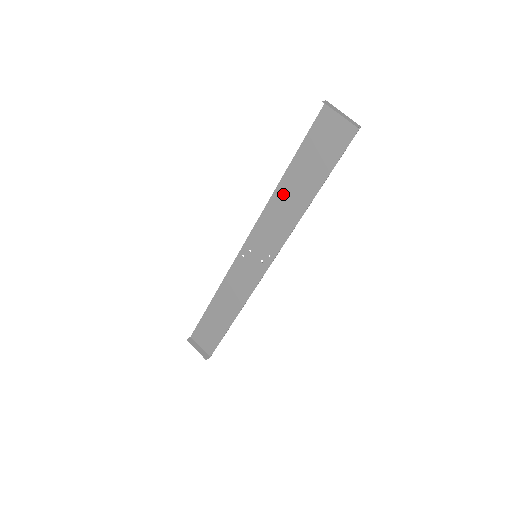
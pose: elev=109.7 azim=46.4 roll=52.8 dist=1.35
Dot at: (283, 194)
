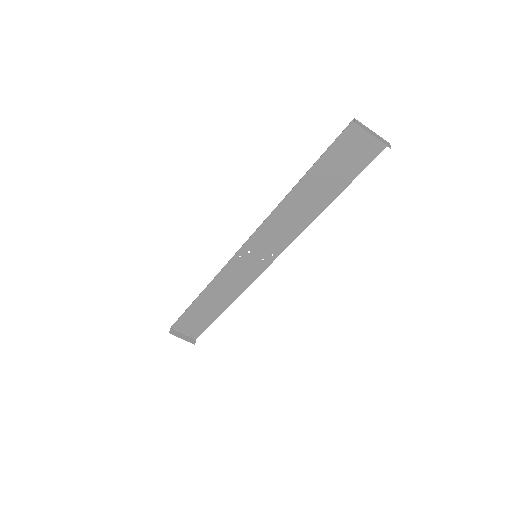
Dot at: (293, 203)
